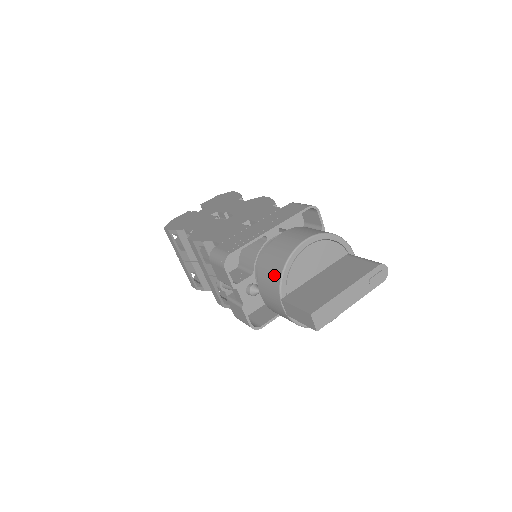
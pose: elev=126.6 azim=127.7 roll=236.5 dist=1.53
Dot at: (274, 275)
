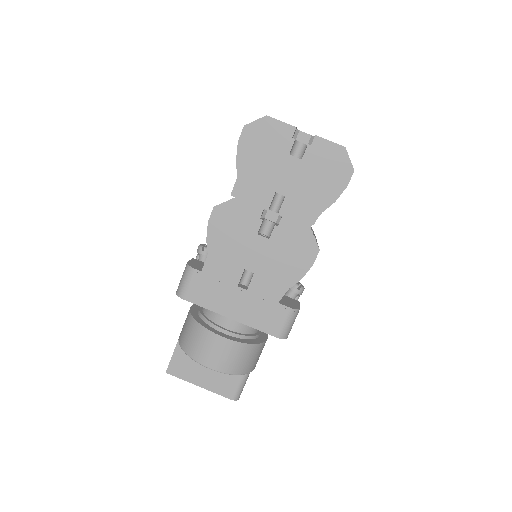
Dot at: (184, 339)
